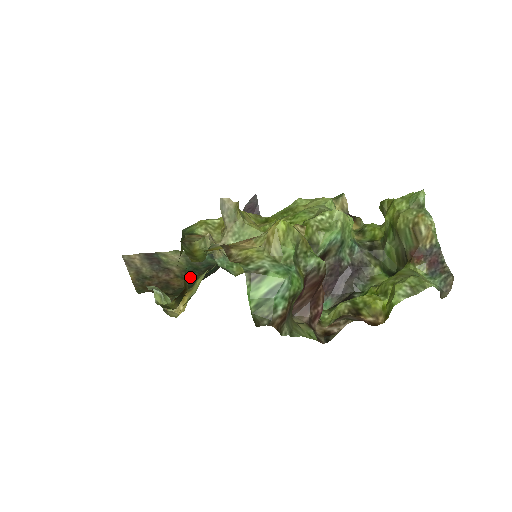
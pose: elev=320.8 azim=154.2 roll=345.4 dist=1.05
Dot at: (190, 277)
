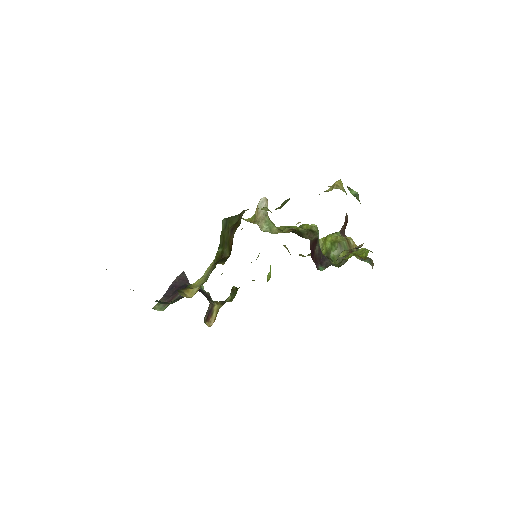
Dot at: occluded
